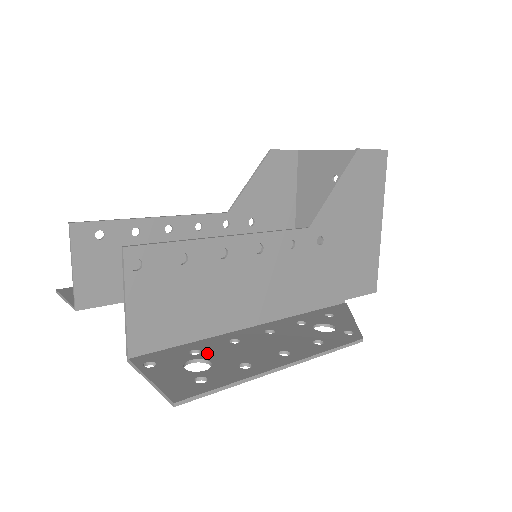
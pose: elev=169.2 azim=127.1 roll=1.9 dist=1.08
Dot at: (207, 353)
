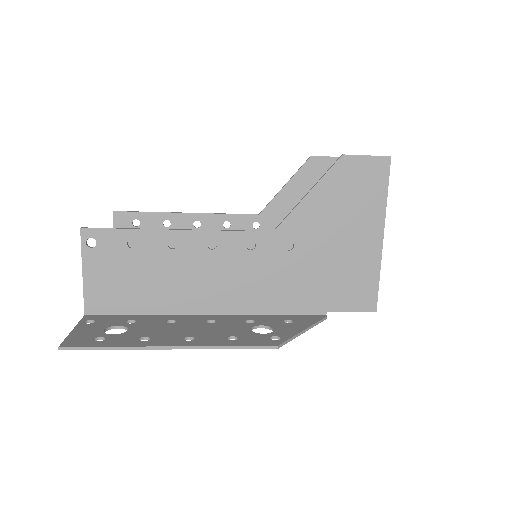
Dot at: (137, 324)
